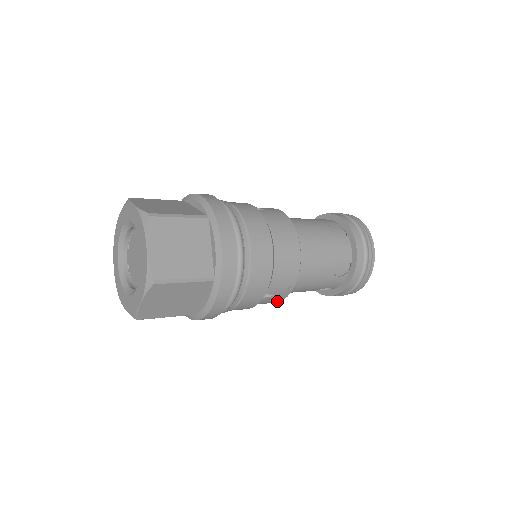
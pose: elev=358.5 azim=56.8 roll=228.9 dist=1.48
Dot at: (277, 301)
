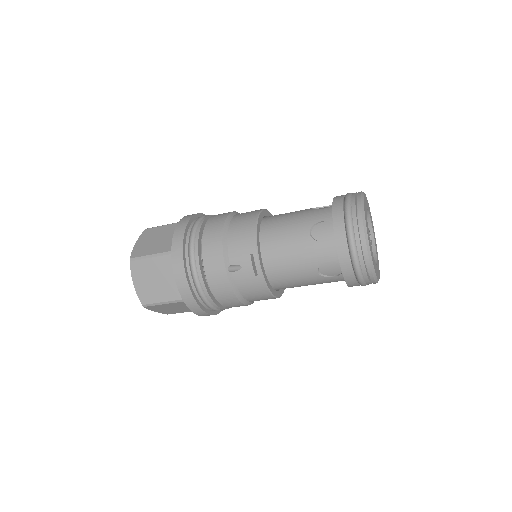
Dot at: (259, 280)
